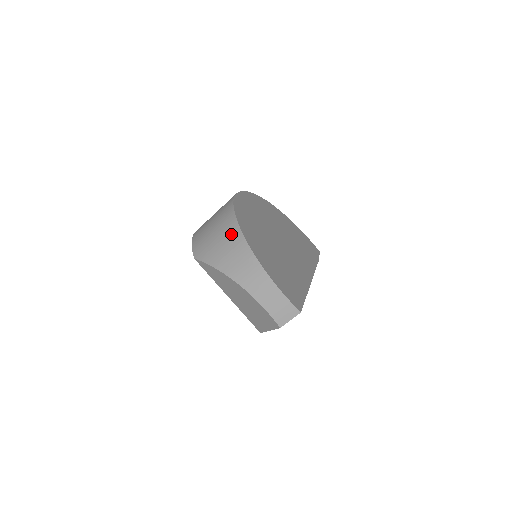
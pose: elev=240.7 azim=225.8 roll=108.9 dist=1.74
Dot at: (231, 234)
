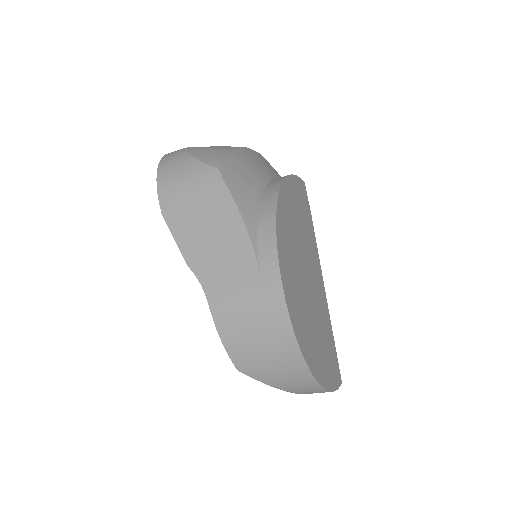
Dot at: (297, 372)
